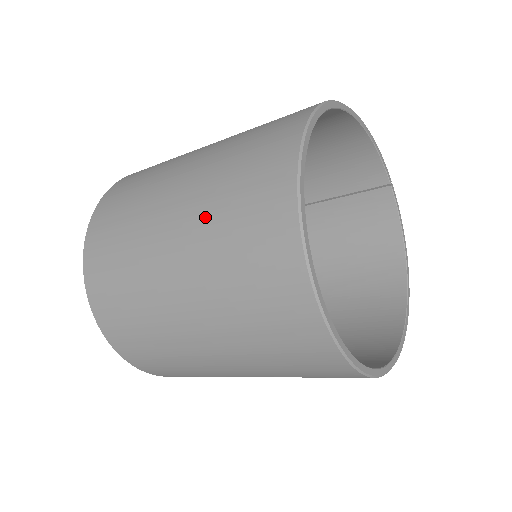
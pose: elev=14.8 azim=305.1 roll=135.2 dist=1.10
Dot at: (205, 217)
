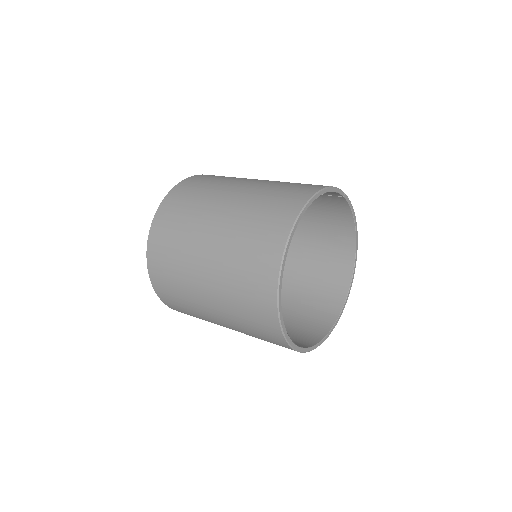
Dot at: (229, 307)
